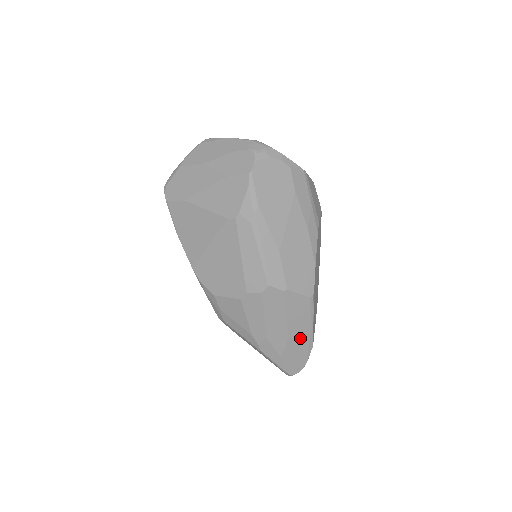
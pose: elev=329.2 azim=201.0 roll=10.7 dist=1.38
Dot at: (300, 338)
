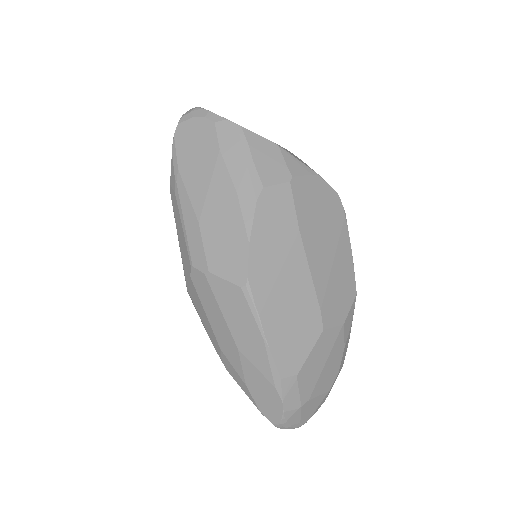
Dot at: (255, 356)
